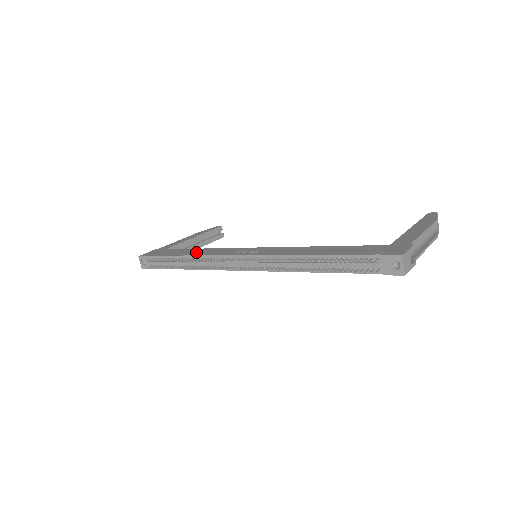
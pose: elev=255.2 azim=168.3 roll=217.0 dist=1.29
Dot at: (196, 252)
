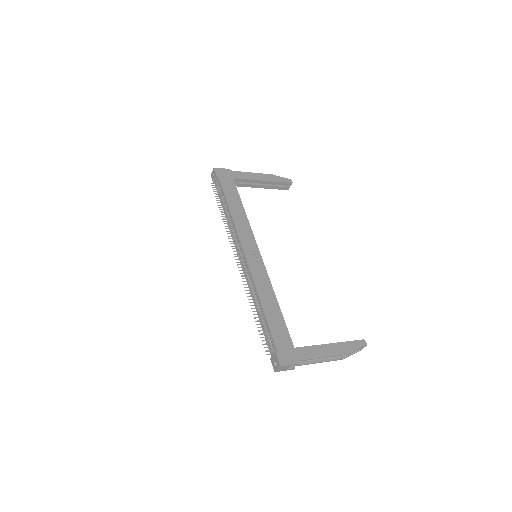
Dot at: (236, 211)
